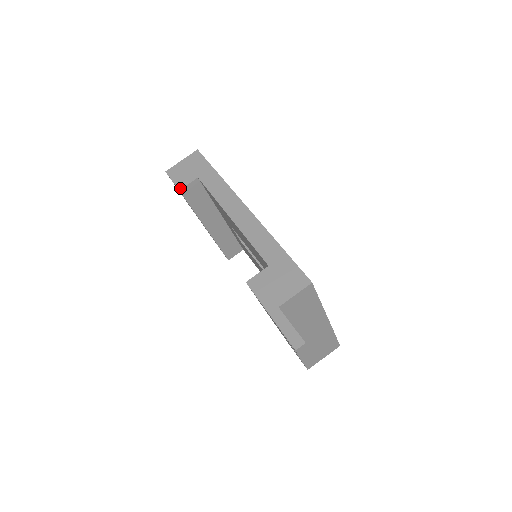
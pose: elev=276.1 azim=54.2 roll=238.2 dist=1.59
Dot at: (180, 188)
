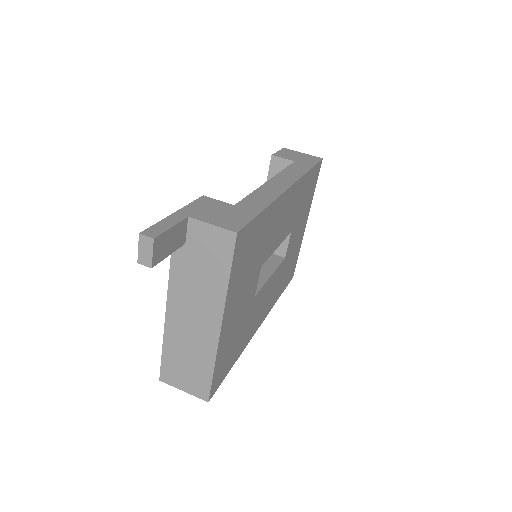
Dot at: (275, 155)
